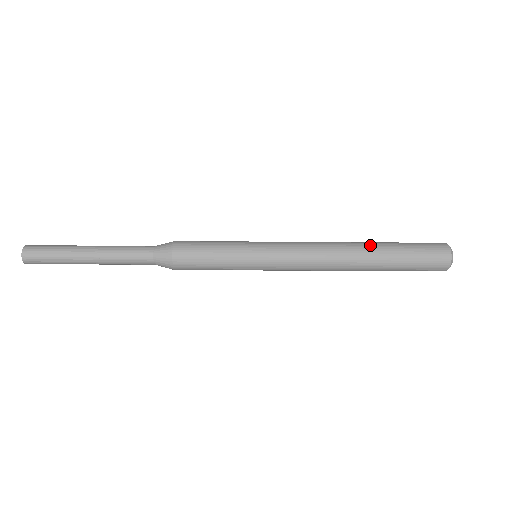
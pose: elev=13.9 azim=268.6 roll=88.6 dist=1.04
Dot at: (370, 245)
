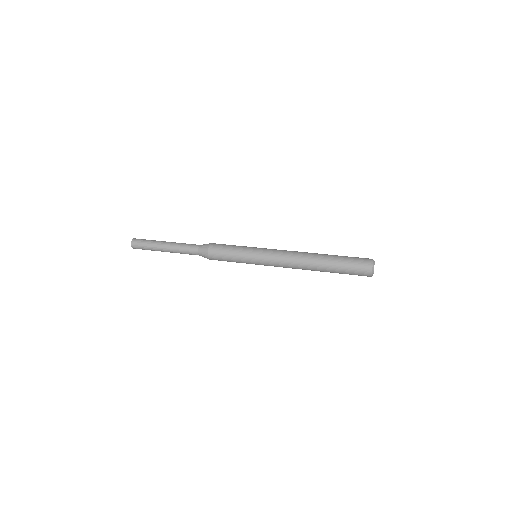
Dot at: (322, 261)
